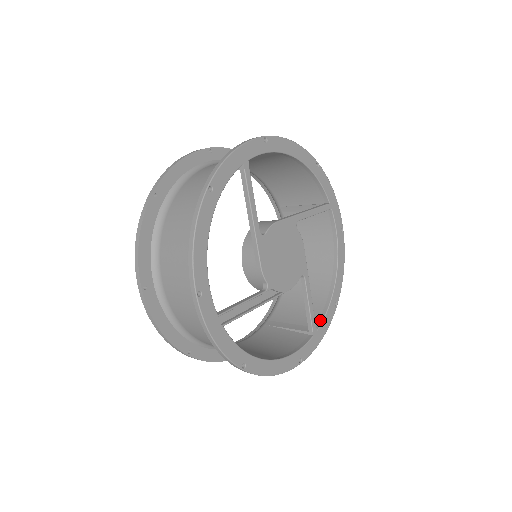
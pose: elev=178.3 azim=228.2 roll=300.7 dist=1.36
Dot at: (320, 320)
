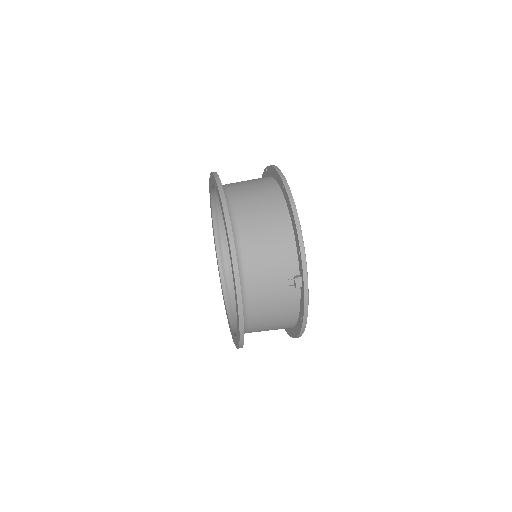
Dot at: occluded
